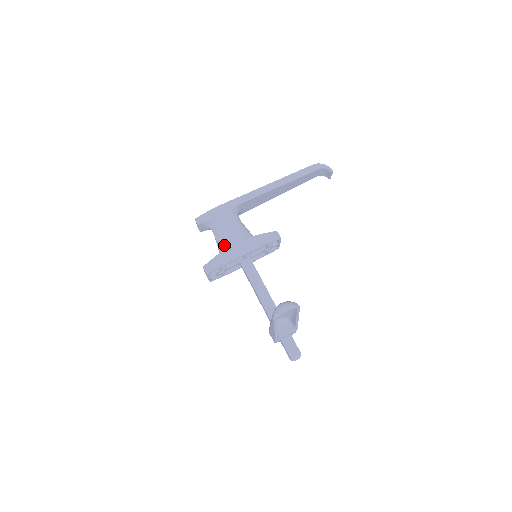
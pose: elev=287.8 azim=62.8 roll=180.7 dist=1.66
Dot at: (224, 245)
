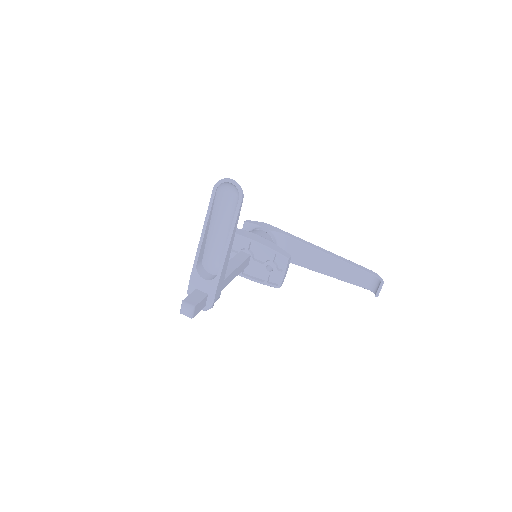
Dot at: occluded
